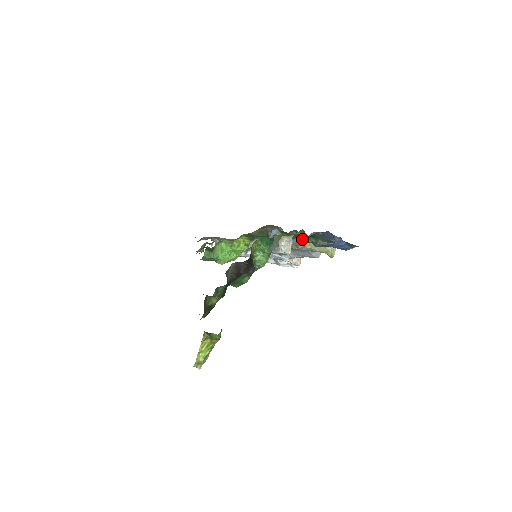
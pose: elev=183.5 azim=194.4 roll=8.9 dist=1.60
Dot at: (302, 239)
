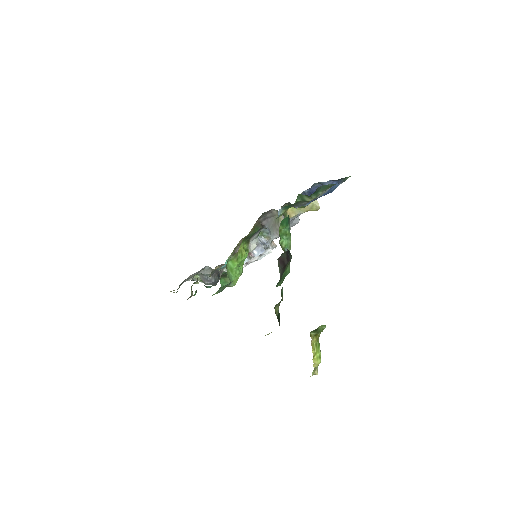
Dot at: occluded
